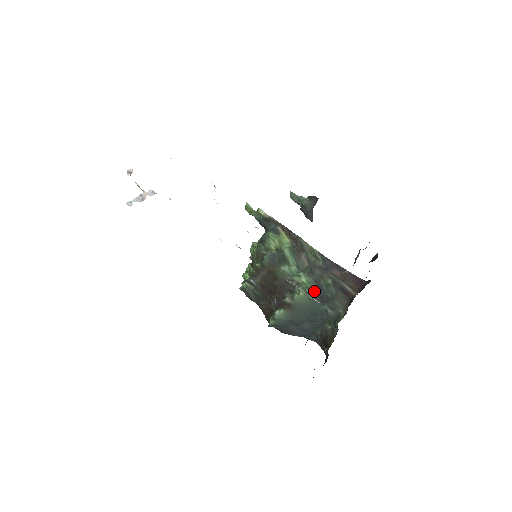
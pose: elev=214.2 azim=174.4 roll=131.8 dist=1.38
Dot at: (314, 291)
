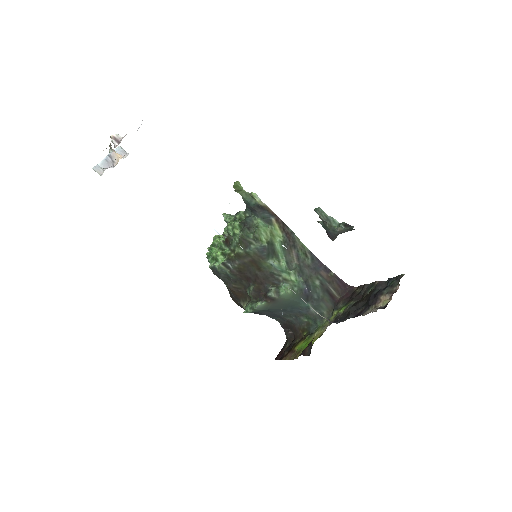
Dot at: (301, 290)
